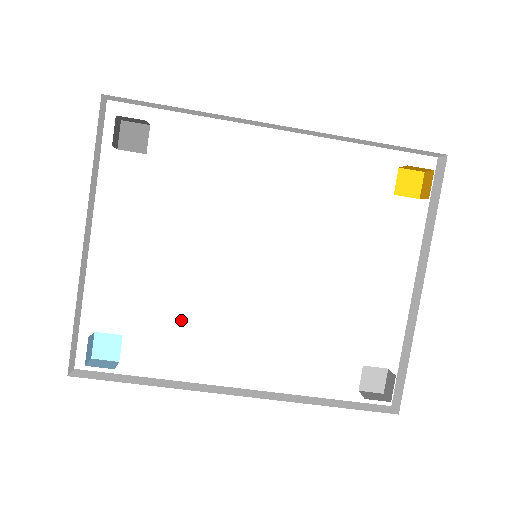
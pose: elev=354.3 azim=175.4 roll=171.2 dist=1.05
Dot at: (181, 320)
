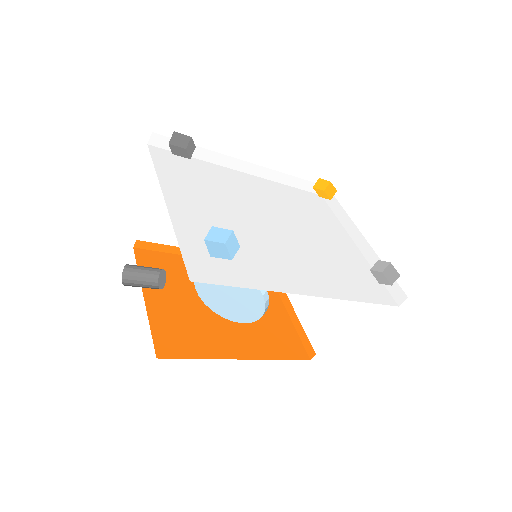
Dot at: (250, 253)
